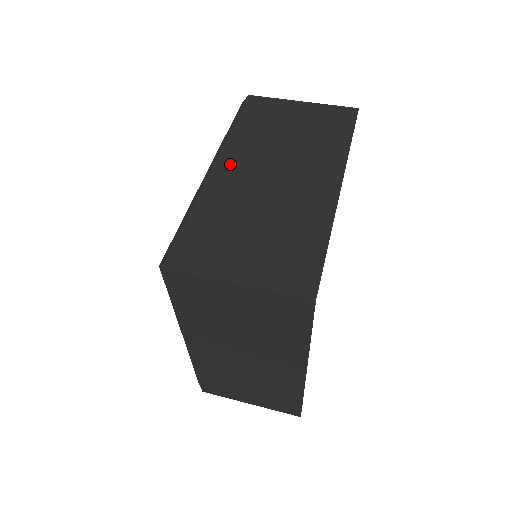
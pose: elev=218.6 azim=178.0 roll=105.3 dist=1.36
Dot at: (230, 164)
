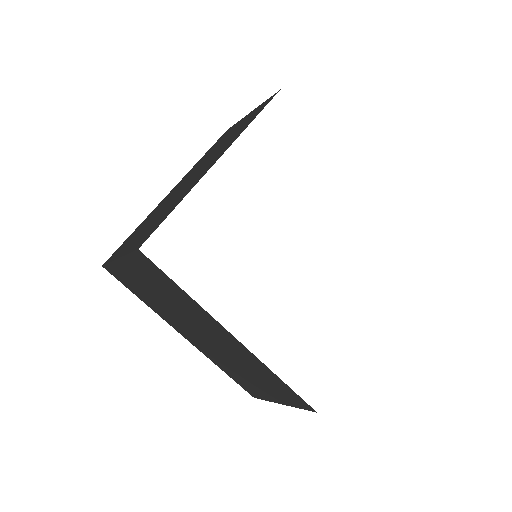
Dot at: (179, 184)
